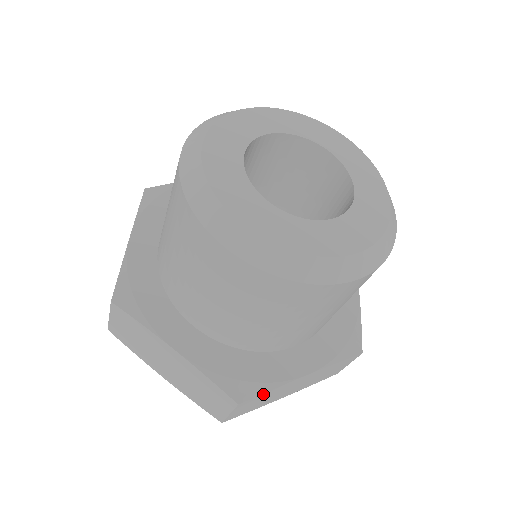
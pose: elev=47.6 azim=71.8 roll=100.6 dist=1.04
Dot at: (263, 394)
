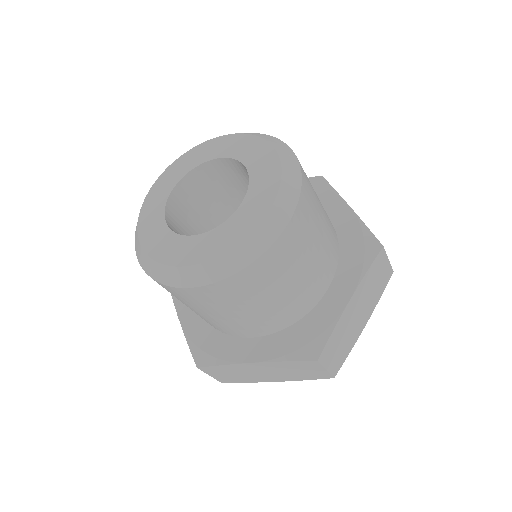
Dot at: (330, 339)
